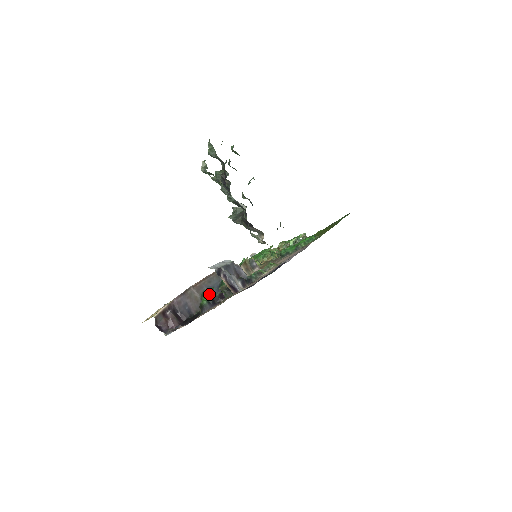
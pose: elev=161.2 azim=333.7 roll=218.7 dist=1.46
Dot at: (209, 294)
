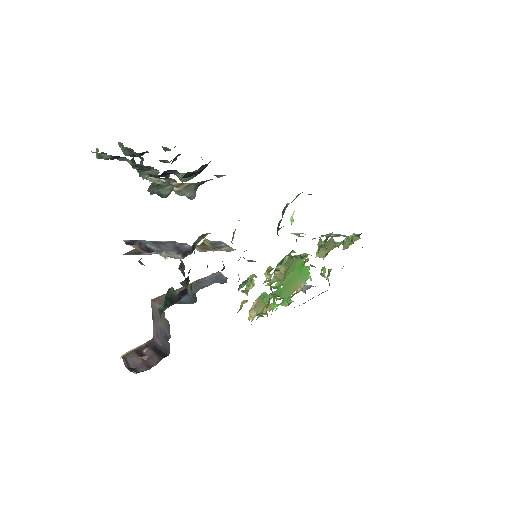
Dot at: (166, 296)
